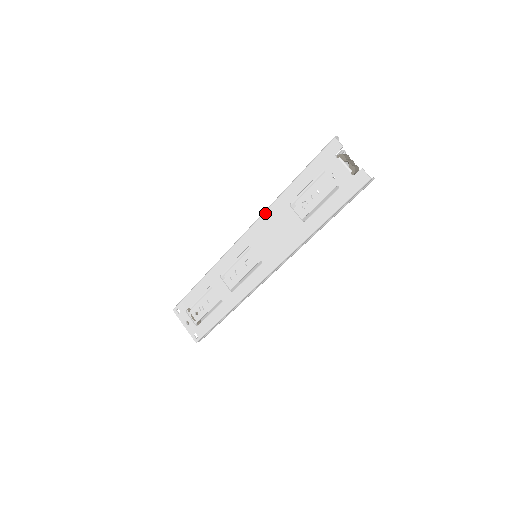
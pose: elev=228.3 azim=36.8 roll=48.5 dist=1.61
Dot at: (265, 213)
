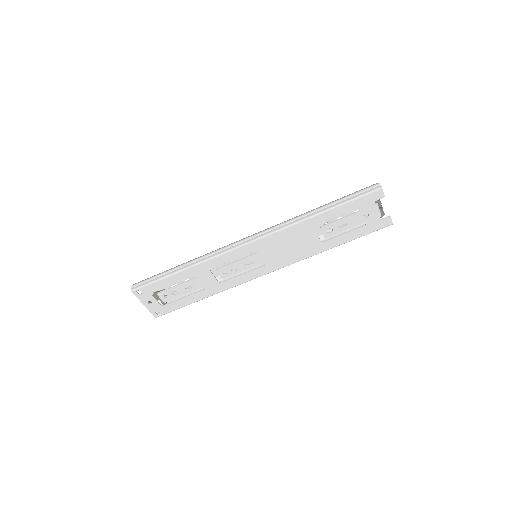
Dot at: (287, 229)
